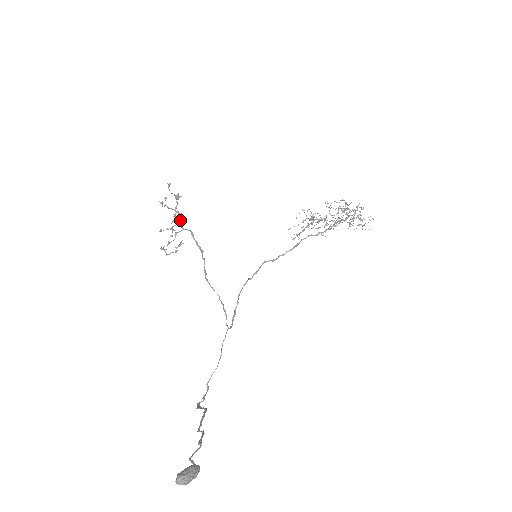
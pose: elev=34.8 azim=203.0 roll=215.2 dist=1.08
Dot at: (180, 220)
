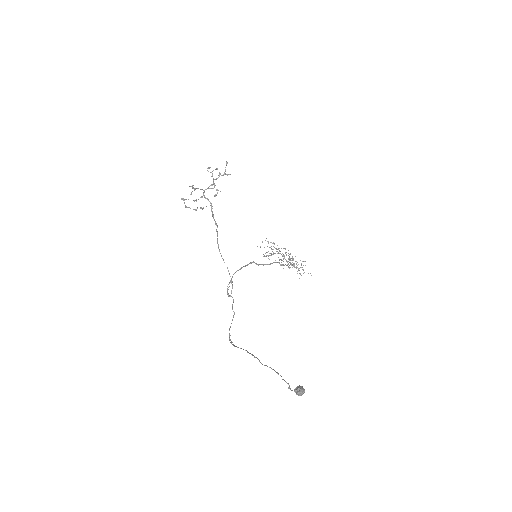
Dot at: occluded
